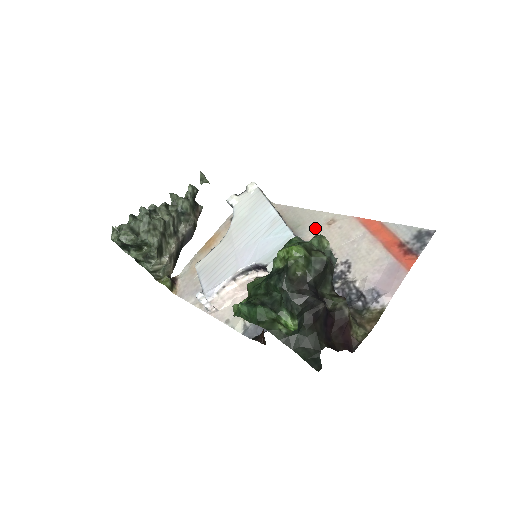
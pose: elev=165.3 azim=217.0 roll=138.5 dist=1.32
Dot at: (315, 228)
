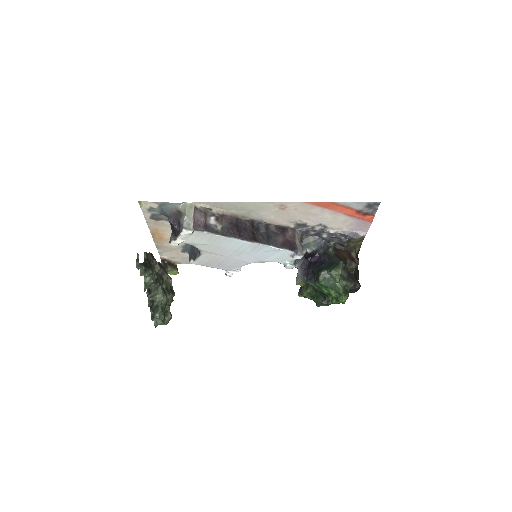
Dot at: (270, 213)
